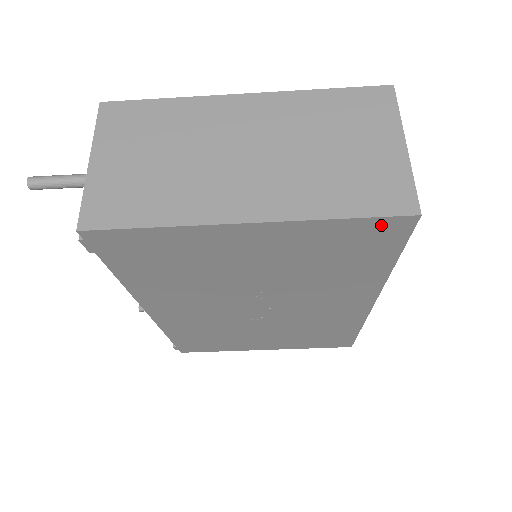
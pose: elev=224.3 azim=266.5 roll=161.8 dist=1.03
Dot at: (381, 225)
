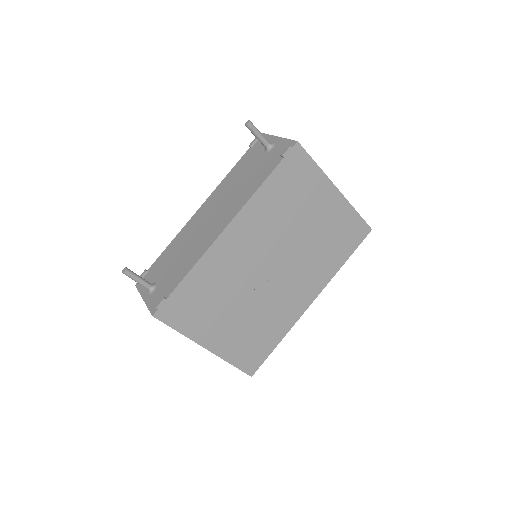
Dot at: (361, 226)
